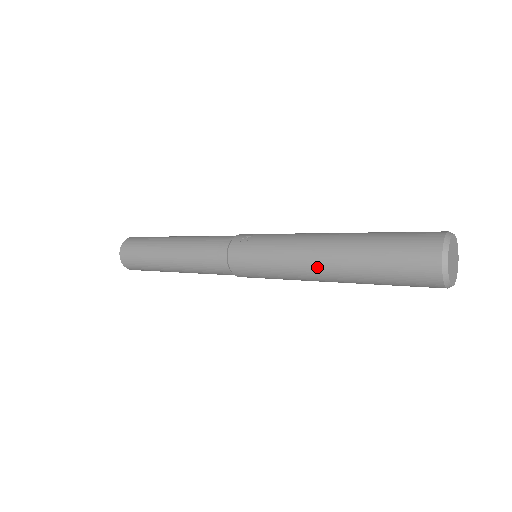
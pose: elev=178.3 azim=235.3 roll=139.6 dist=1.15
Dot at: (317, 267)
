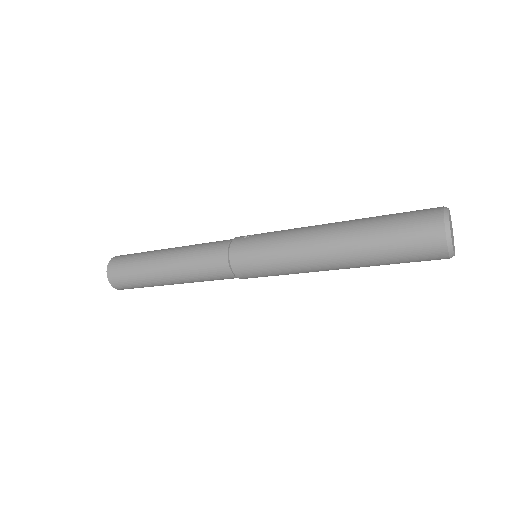
Dot at: (323, 251)
